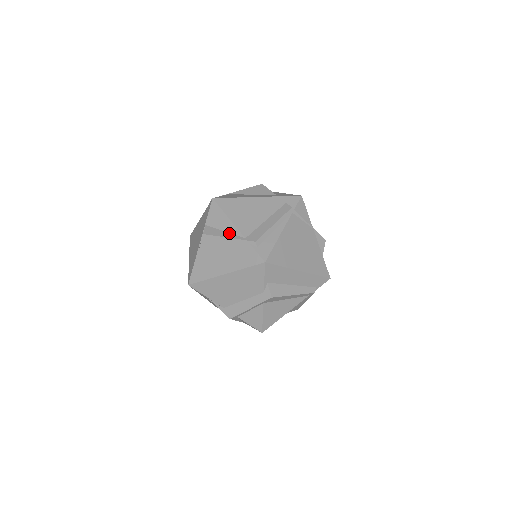
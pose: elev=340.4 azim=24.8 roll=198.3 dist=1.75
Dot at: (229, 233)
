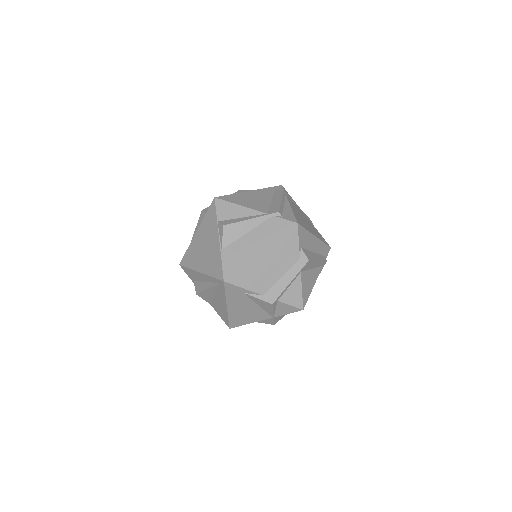
Dot at: (248, 217)
